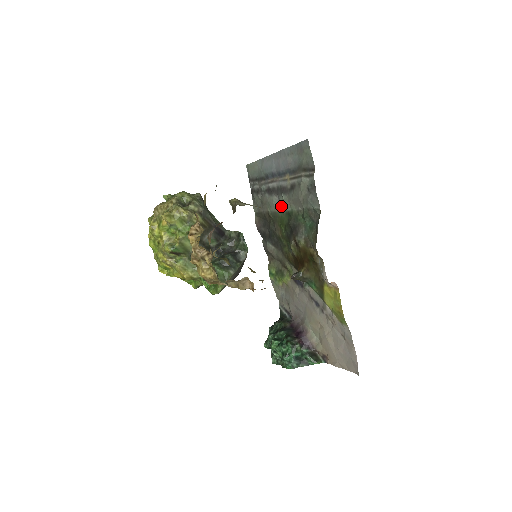
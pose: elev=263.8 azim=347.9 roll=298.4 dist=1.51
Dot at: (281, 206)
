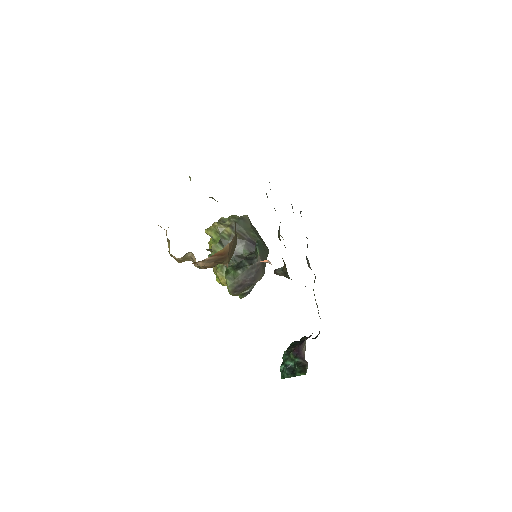
Dot at: occluded
